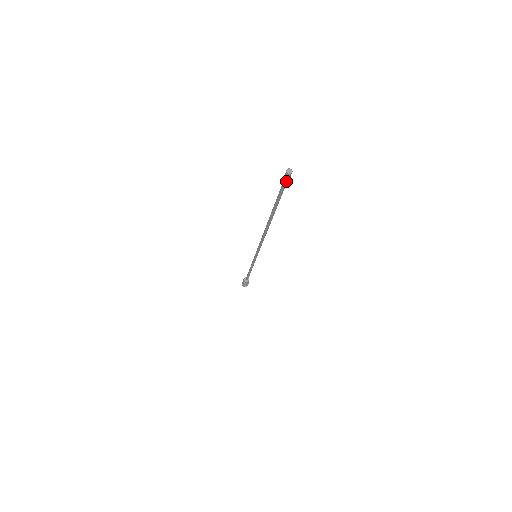
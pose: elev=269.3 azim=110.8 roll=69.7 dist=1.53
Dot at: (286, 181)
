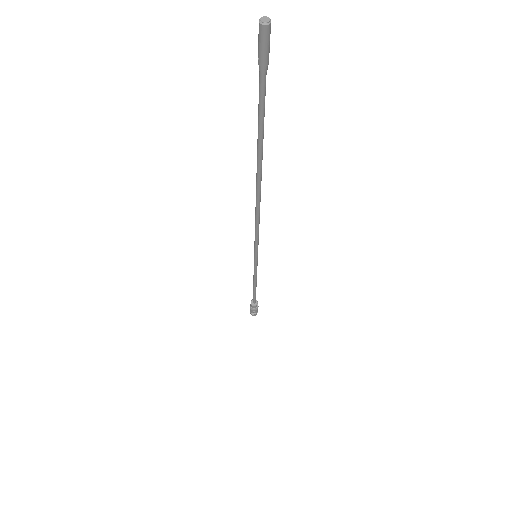
Dot at: (265, 51)
